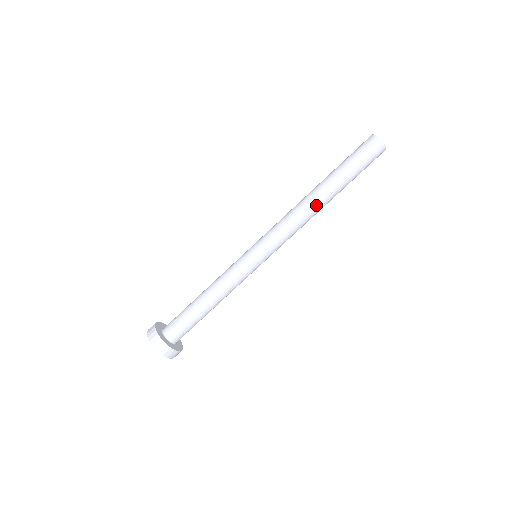
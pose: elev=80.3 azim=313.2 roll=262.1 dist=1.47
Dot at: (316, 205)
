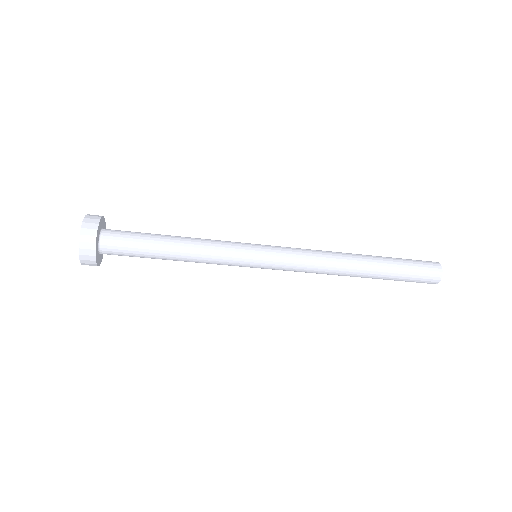
Dot at: occluded
